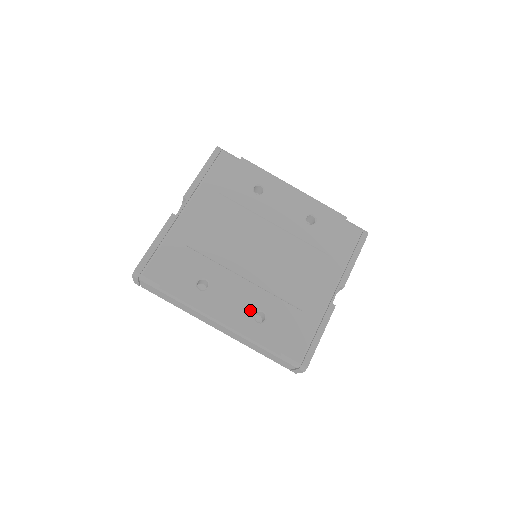
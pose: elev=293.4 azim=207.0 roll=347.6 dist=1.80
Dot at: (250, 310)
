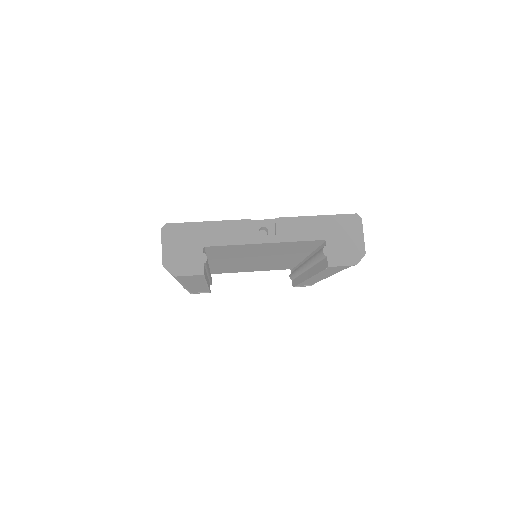
Dot at: occluded
